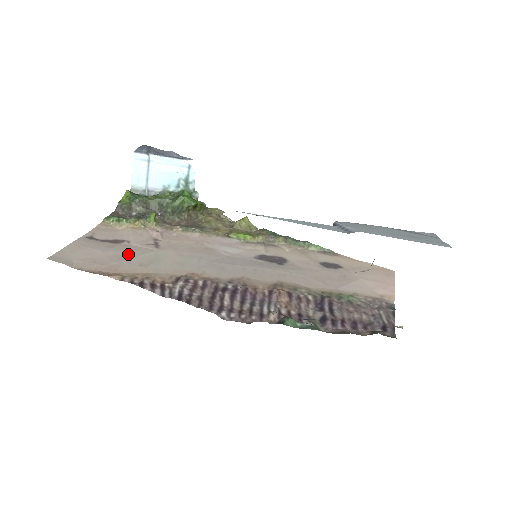
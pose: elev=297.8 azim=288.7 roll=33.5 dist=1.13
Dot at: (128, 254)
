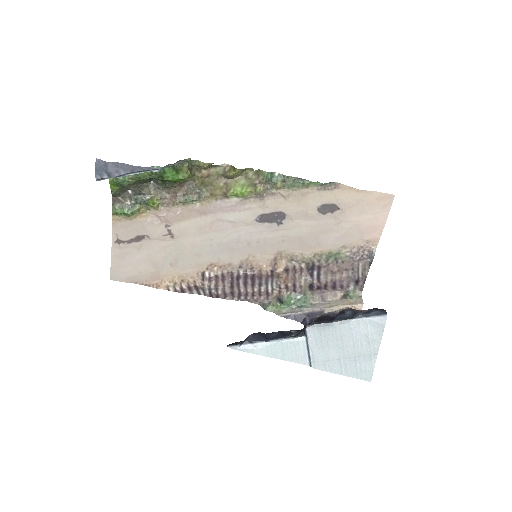
Dot at: (156, 255)
